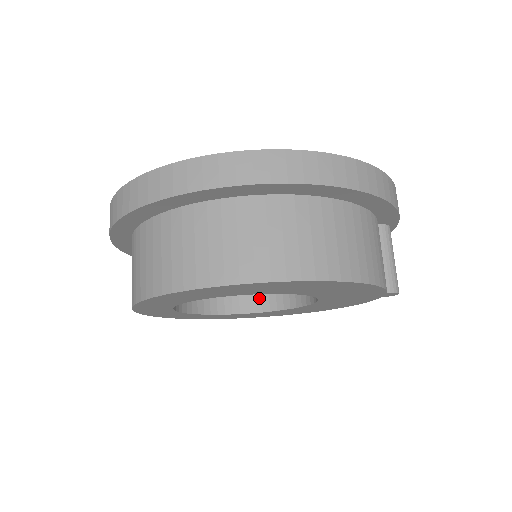
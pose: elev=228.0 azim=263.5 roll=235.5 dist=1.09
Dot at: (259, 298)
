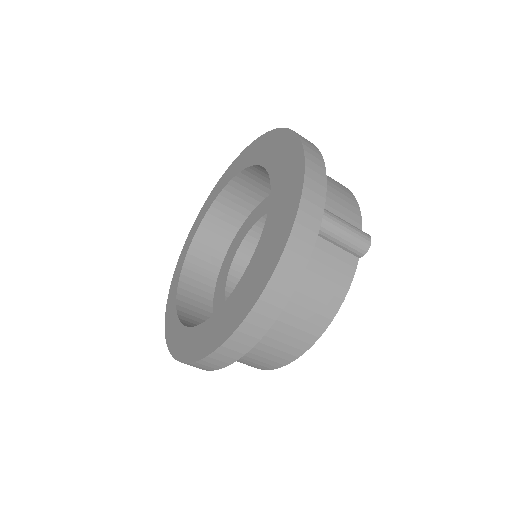
Dot at: occluded
